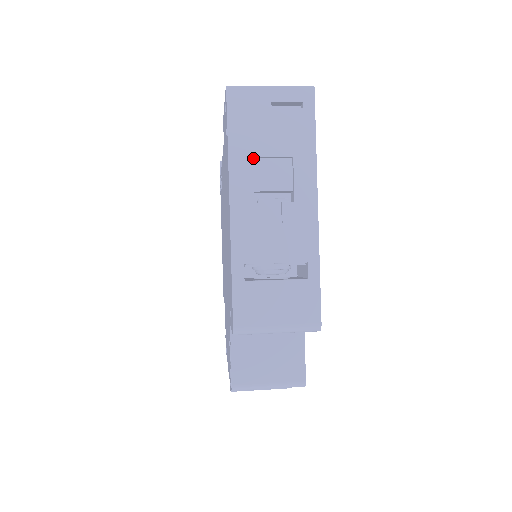
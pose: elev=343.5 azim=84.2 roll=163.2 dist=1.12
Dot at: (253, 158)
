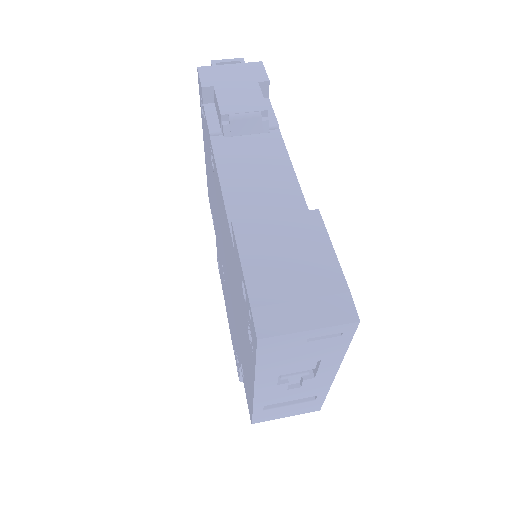
Dot at: occluded
